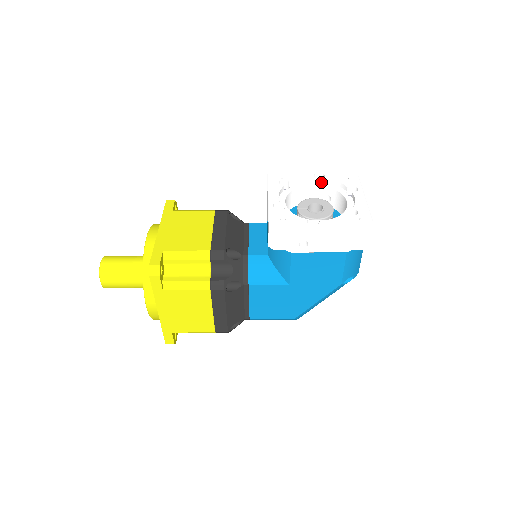
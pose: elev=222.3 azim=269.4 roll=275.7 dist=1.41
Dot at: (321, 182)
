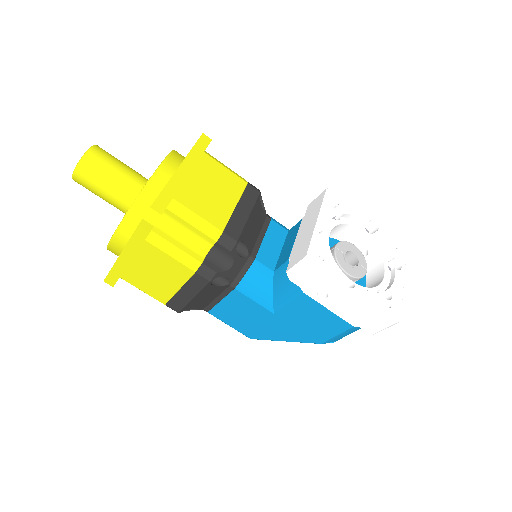
Dot at: (369, 231)
